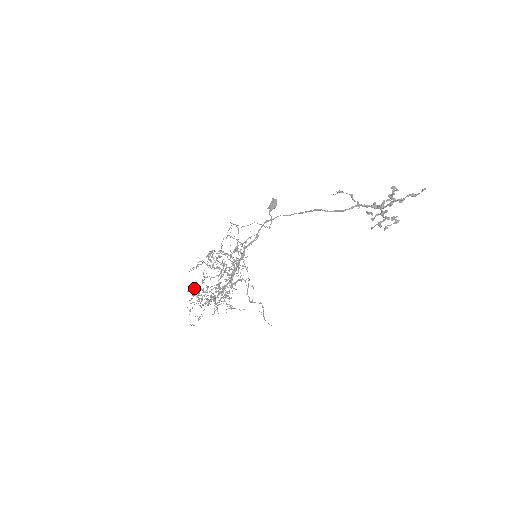
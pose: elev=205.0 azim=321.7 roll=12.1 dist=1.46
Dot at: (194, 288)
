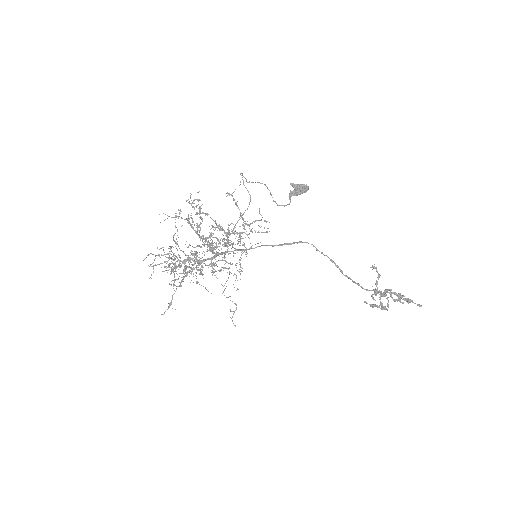
Dot at: occluded
